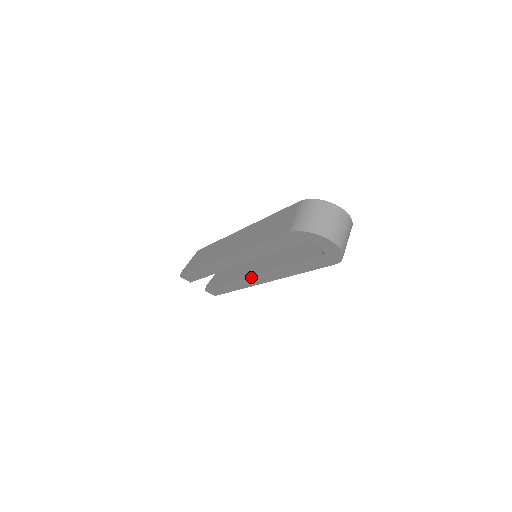
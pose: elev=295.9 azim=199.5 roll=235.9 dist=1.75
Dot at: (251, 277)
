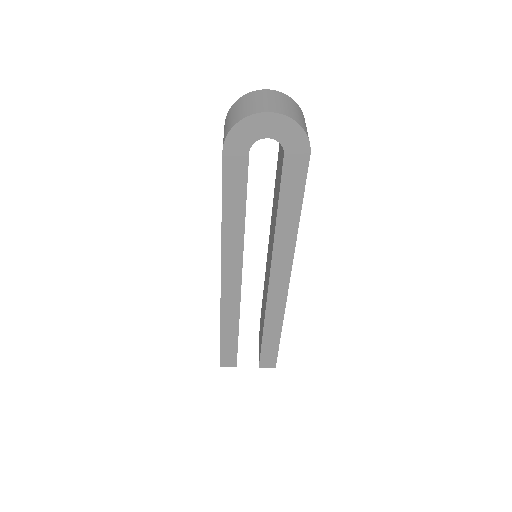
Dot at: (270, 286)
